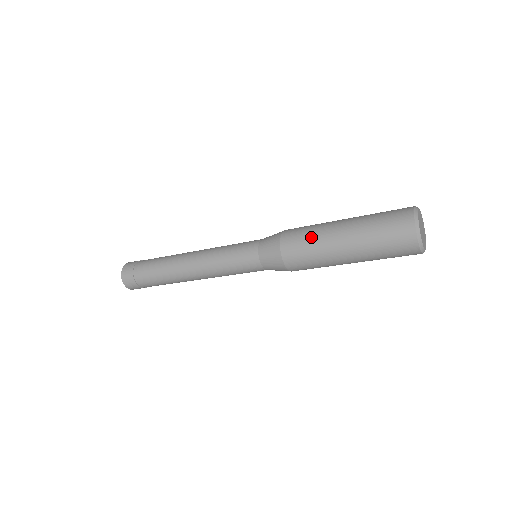
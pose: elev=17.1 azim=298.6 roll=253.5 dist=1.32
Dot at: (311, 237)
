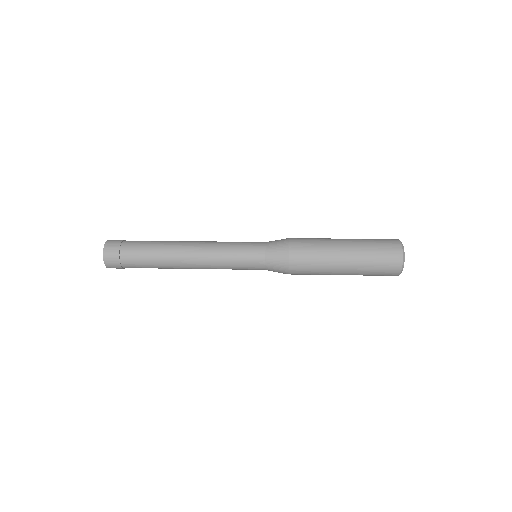
Dot at: (318, 265)
